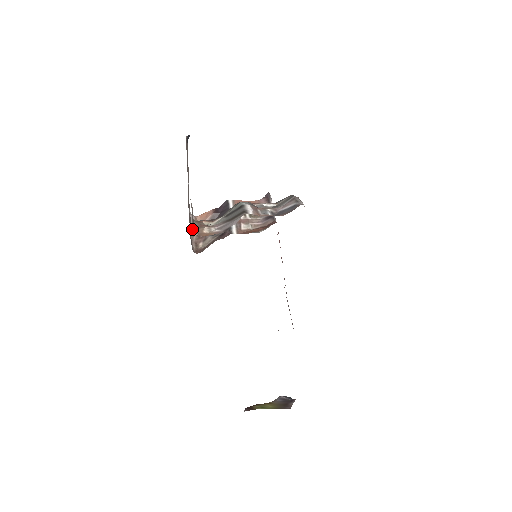
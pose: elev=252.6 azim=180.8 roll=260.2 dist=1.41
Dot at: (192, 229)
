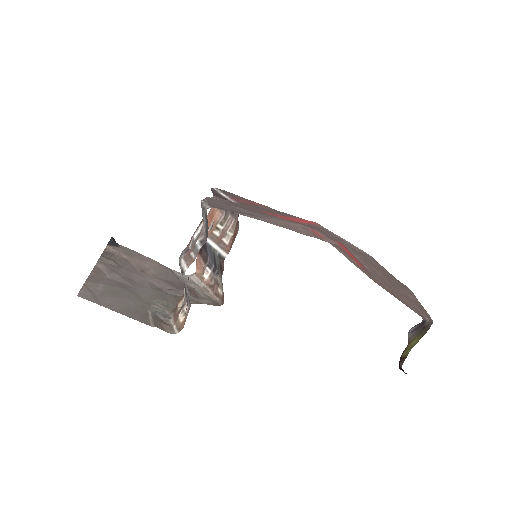
Dot at: (202, 287)
